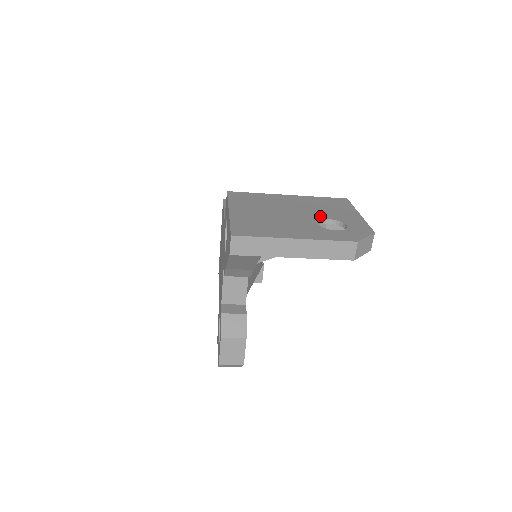
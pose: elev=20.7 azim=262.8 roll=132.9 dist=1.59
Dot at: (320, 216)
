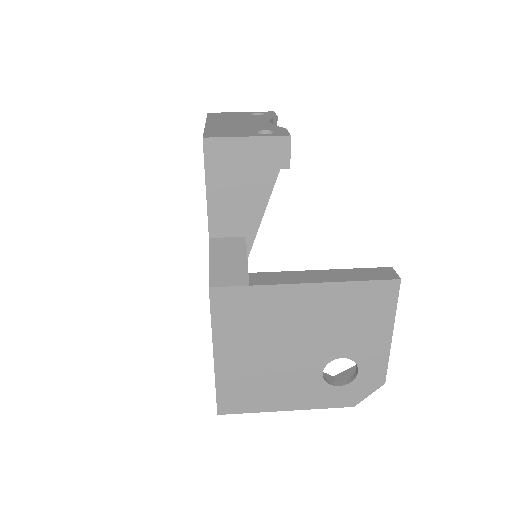
Dot at: (333, 352)
